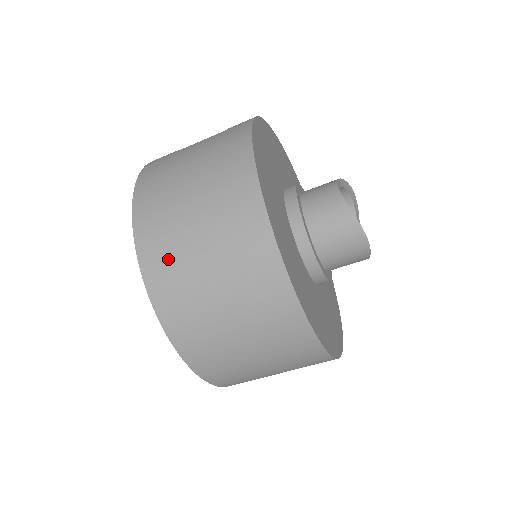
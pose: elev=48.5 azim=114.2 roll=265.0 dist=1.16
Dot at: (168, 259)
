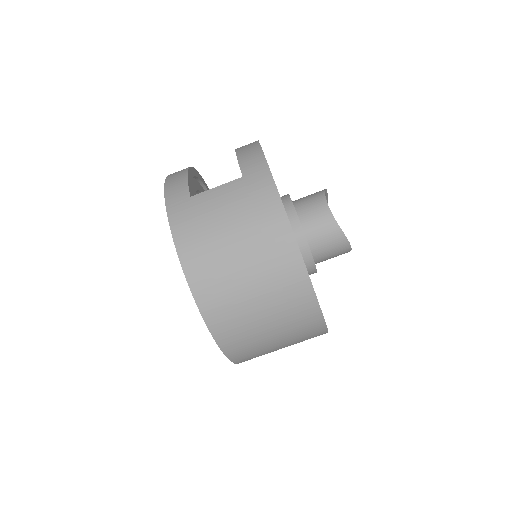
Dot at: (228, 312)
